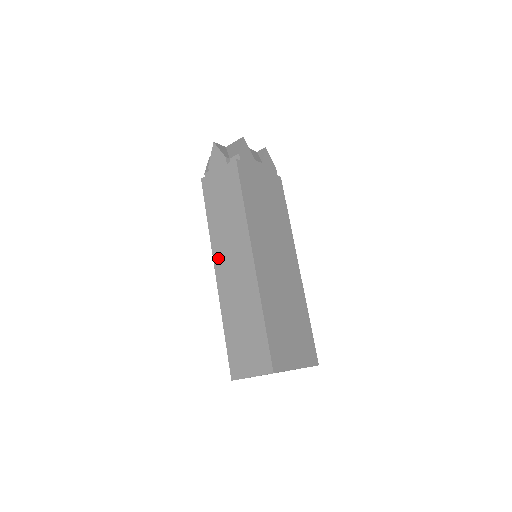
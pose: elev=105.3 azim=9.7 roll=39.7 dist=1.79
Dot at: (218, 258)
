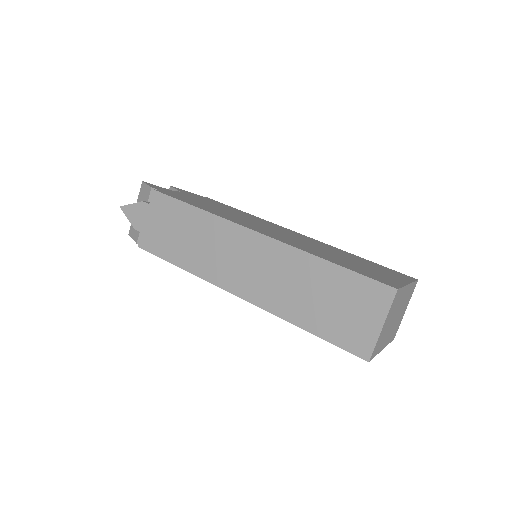
Dot at: (224, 280)
